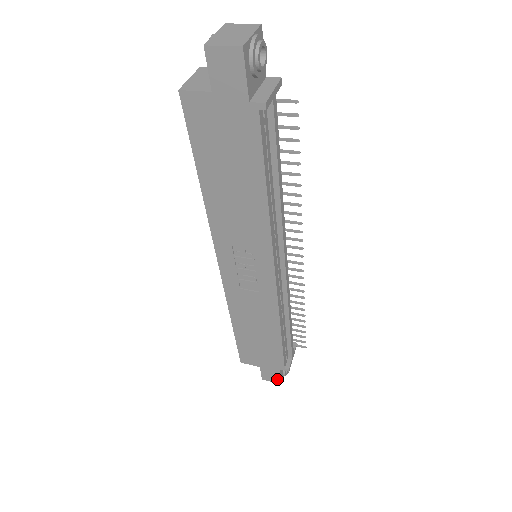
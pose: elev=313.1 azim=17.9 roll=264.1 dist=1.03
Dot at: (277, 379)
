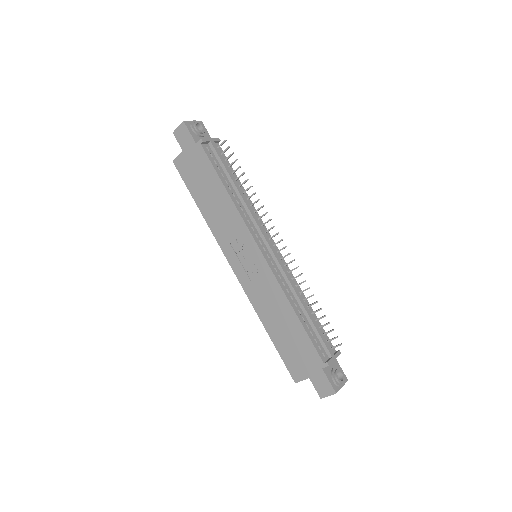
Dot at: (329, 387)
